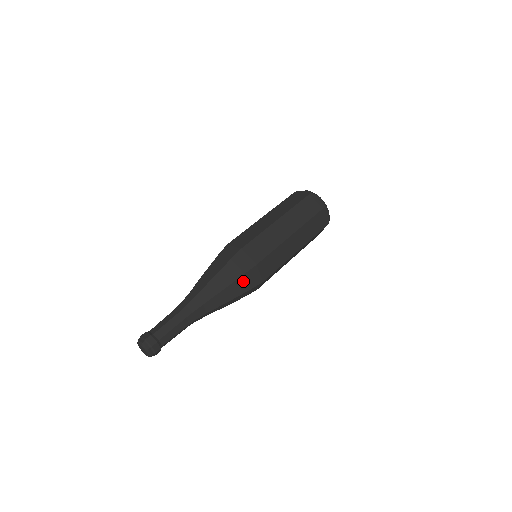
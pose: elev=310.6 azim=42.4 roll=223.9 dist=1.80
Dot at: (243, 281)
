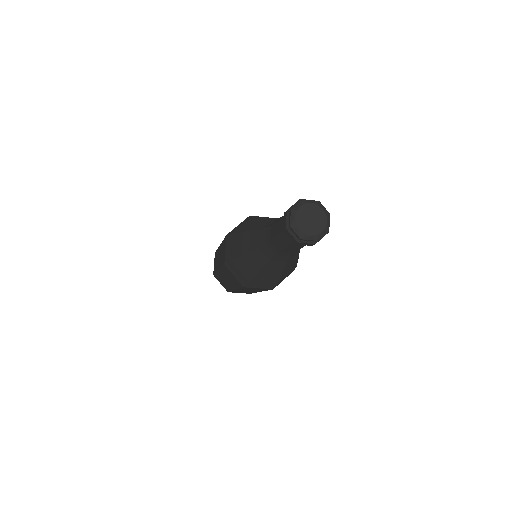
Dot at: occluded
